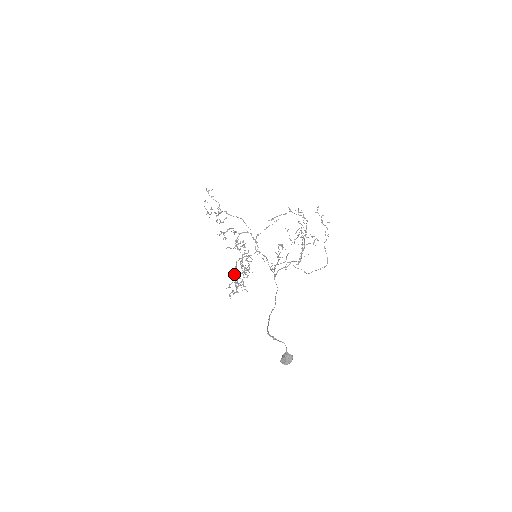
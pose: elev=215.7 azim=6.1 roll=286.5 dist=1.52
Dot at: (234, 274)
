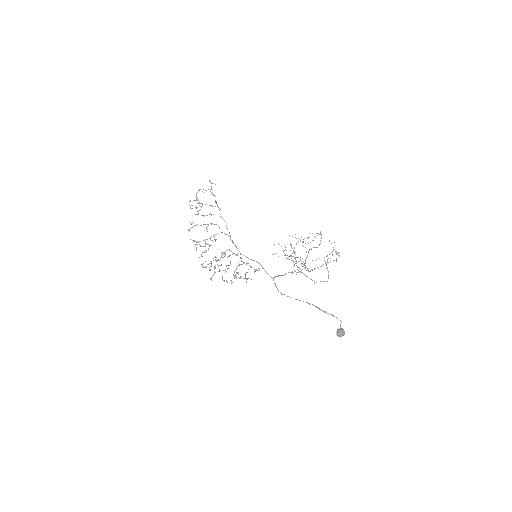
Dot at: (247, 263)
